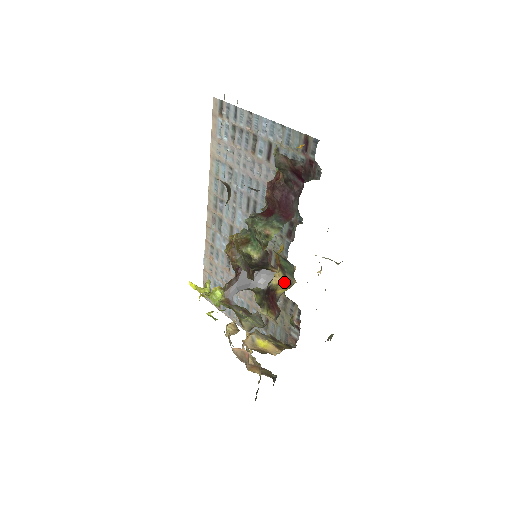
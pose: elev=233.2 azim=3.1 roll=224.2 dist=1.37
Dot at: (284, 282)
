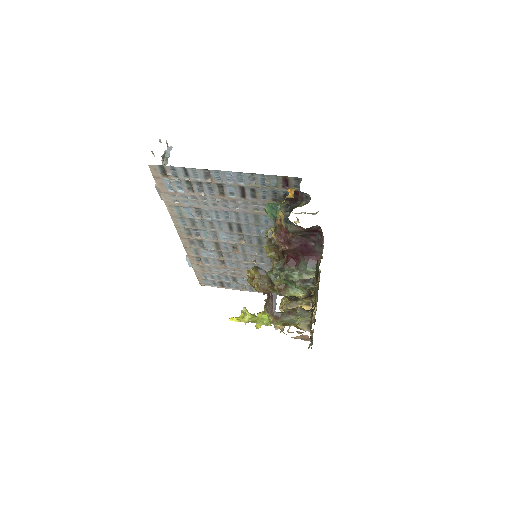
Dot at: occluded
